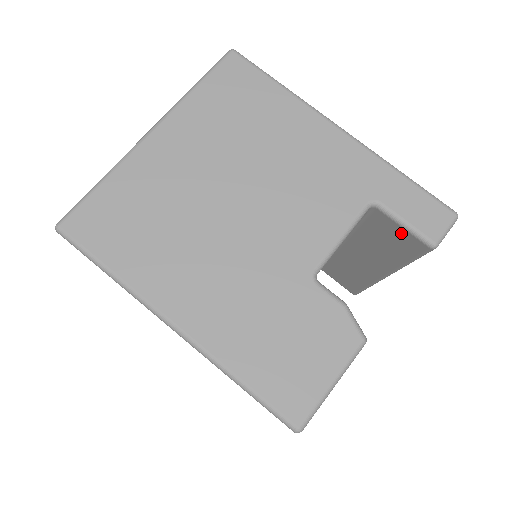
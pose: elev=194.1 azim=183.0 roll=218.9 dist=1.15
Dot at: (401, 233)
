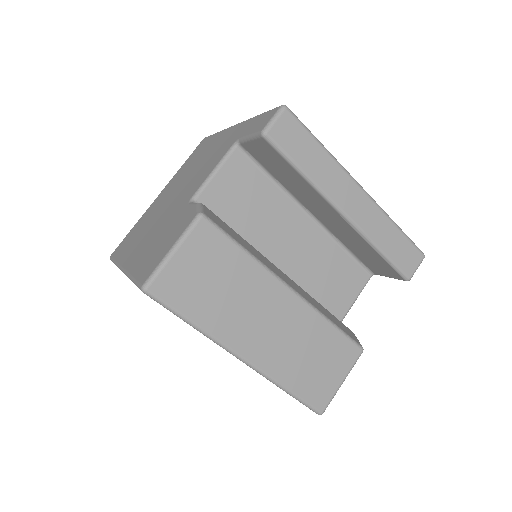
Dot at: (258, 147)
